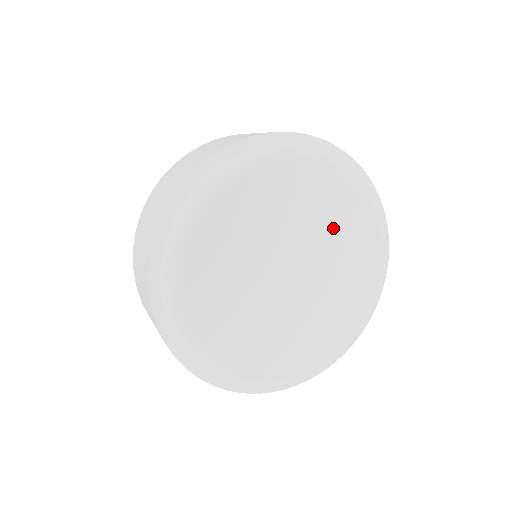
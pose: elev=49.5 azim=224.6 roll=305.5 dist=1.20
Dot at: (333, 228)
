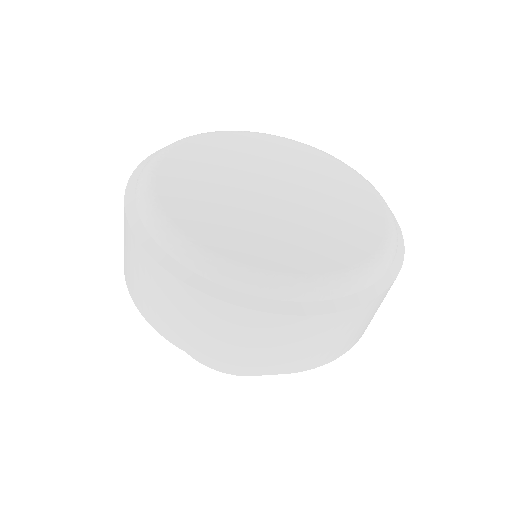
Dot at: (284, 160)
